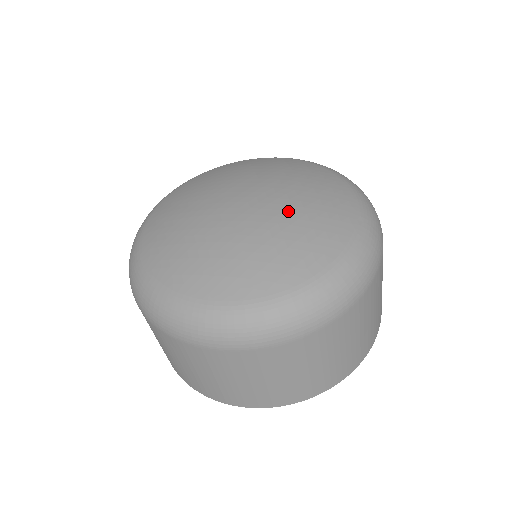
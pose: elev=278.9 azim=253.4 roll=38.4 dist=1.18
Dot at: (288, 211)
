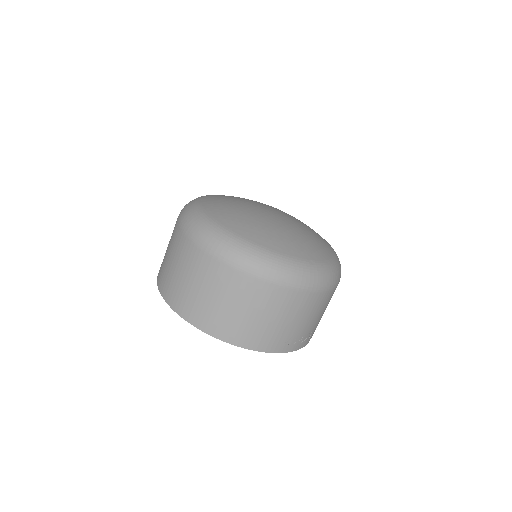
Dot at: (286, 227)
